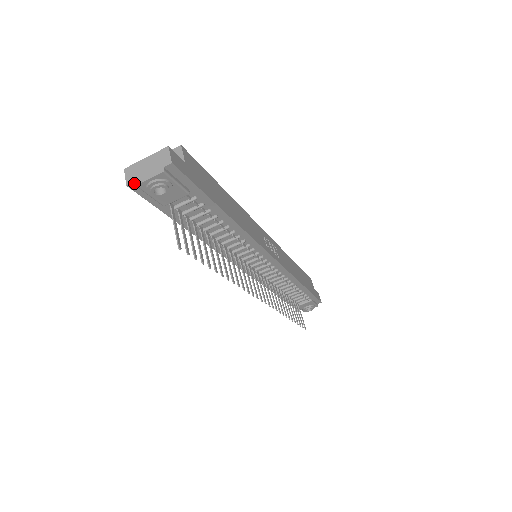
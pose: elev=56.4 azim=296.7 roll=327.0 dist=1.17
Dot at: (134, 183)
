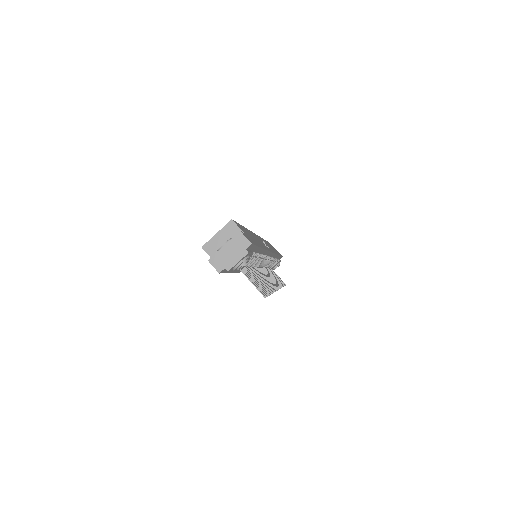
Dot at: (226, 269)
